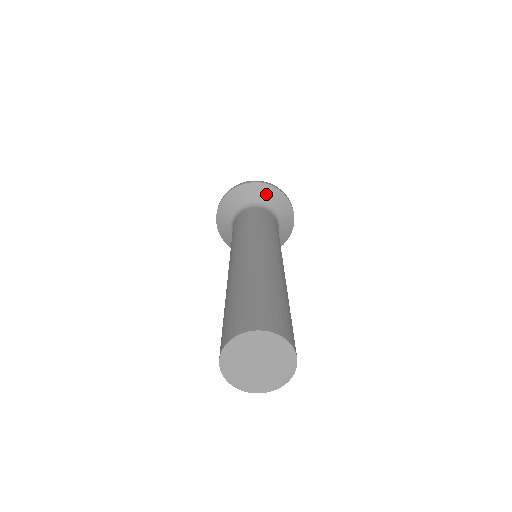
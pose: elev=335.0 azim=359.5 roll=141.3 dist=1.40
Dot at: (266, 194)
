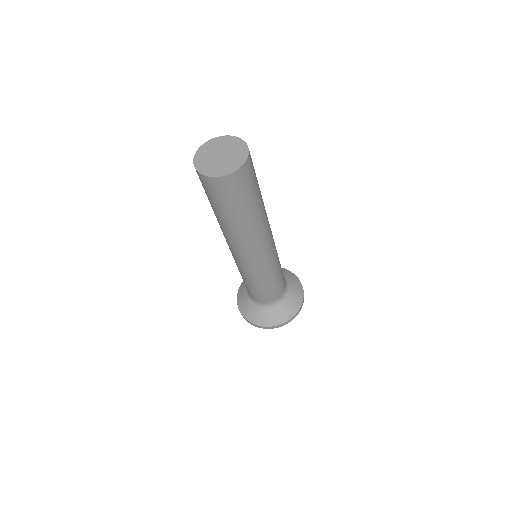
Dot at: occluded
